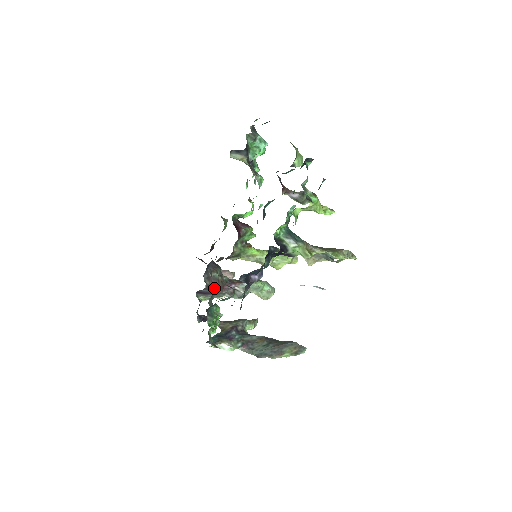
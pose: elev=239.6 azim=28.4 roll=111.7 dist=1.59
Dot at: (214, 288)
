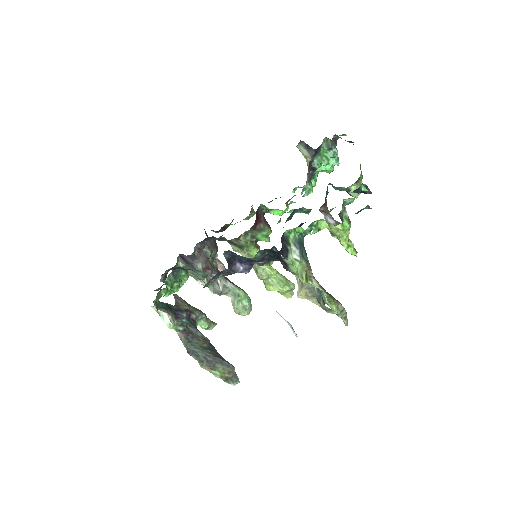
Dot at: (198, 263)
